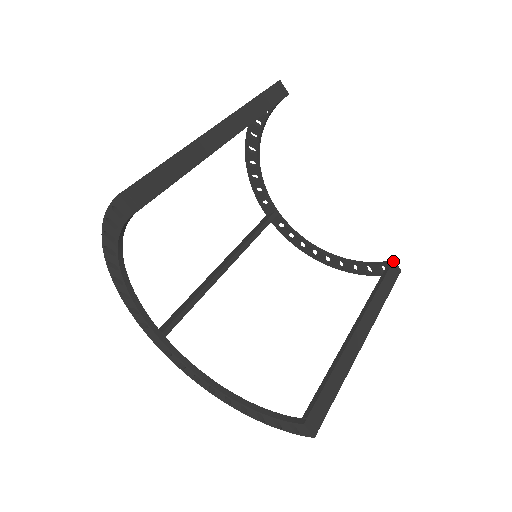
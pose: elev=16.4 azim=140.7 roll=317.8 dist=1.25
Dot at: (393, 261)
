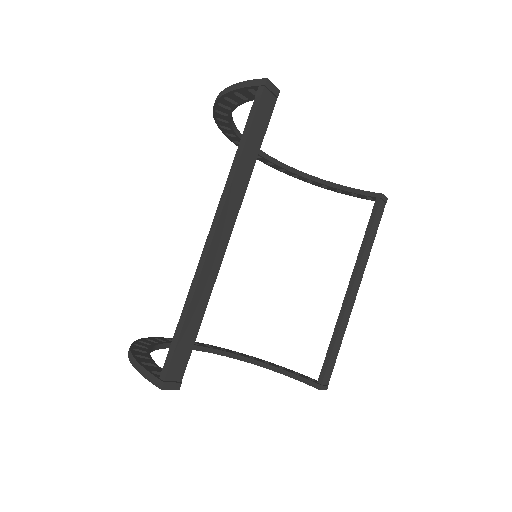
Dot at: (382, 196)
